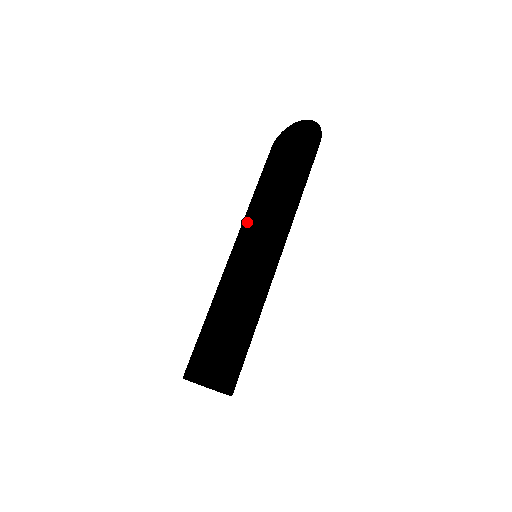
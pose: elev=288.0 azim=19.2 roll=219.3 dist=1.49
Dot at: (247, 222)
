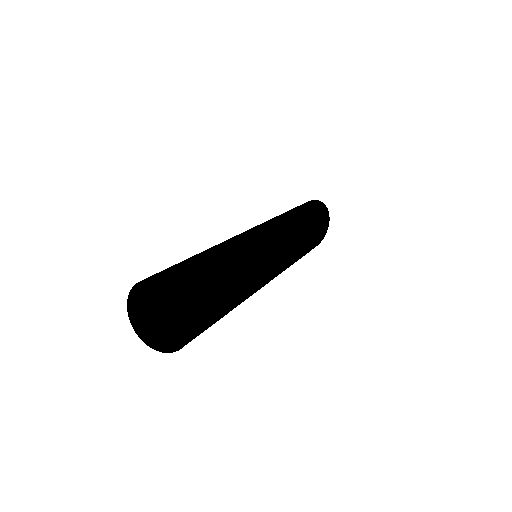
Dot at: occluded
